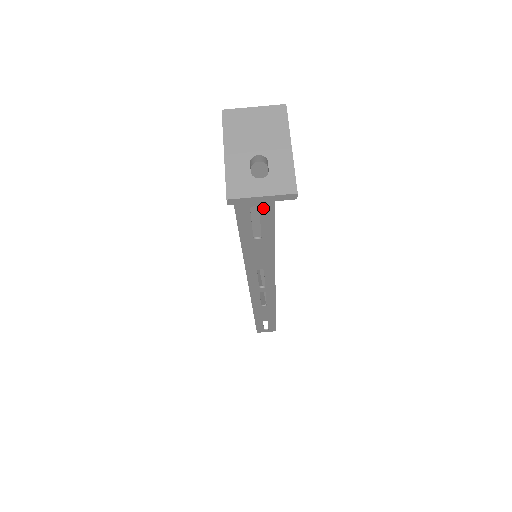
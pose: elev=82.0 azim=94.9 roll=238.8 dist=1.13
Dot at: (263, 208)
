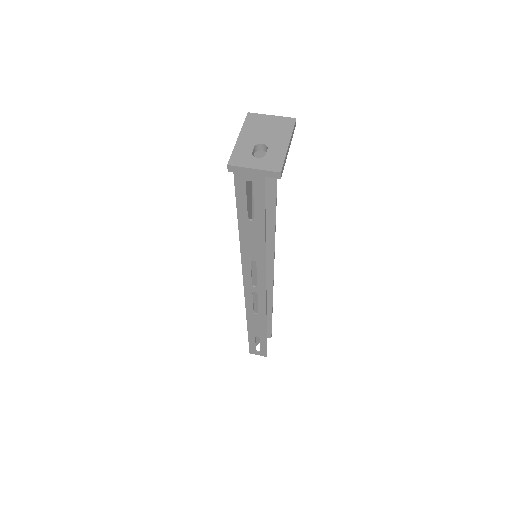
Dot at: (256, 185)
